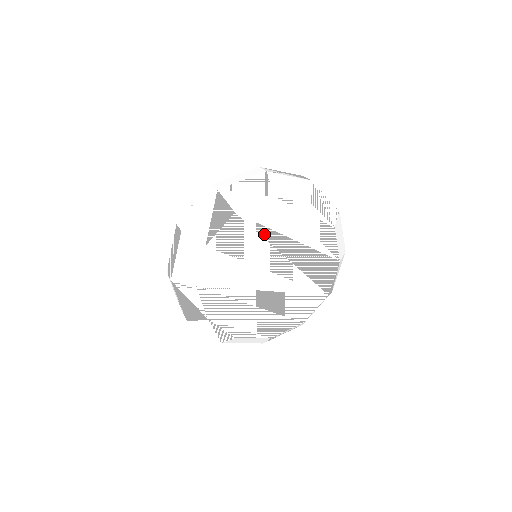
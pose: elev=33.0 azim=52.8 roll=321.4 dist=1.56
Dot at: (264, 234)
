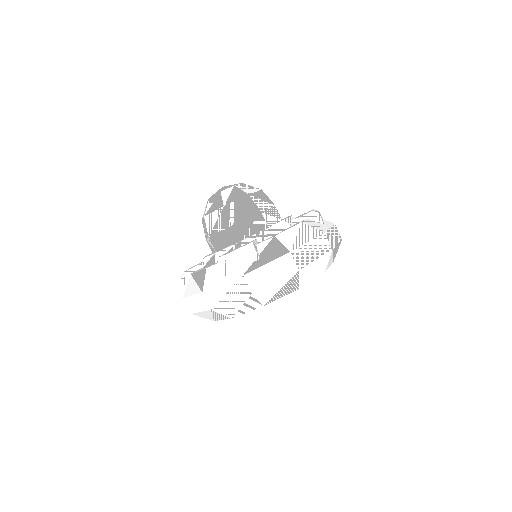
Dot at: occluded
